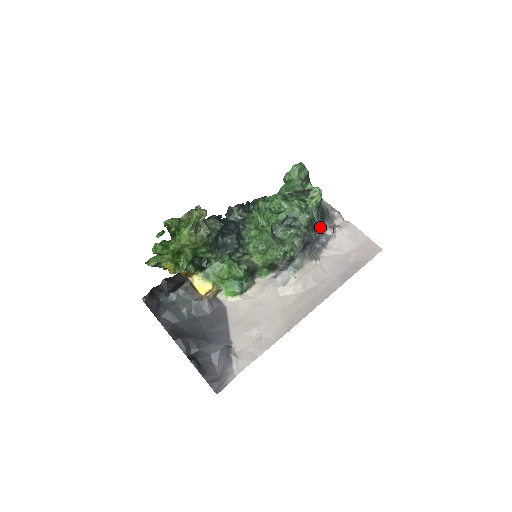
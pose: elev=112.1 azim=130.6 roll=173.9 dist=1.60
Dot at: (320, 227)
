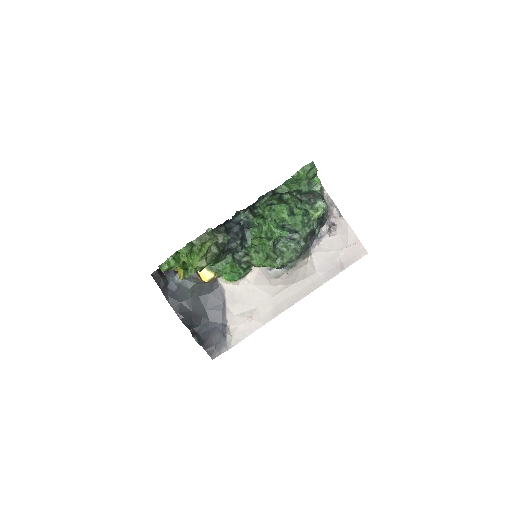
Dot at: (317, 233)
